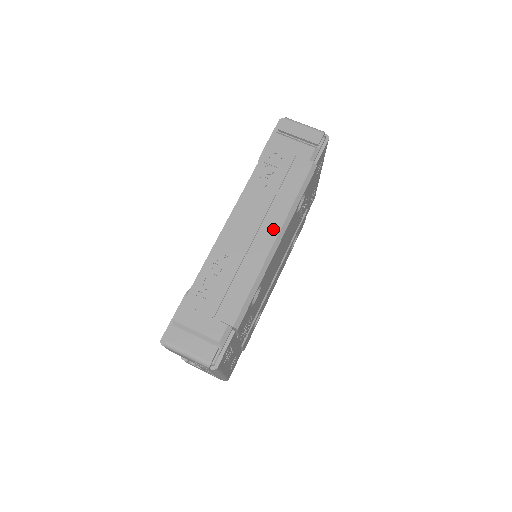
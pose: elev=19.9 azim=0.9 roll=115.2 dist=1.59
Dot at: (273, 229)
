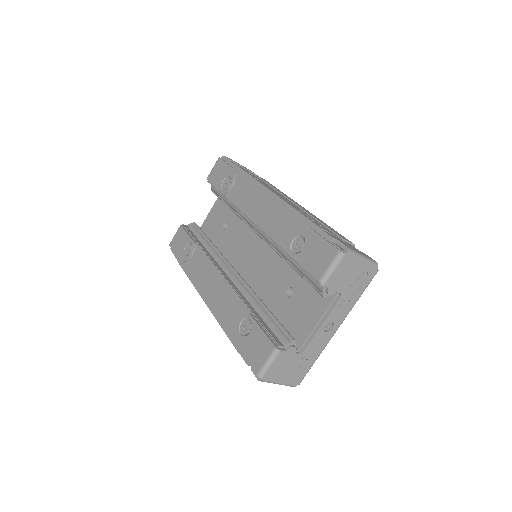
Dot at: occluded
